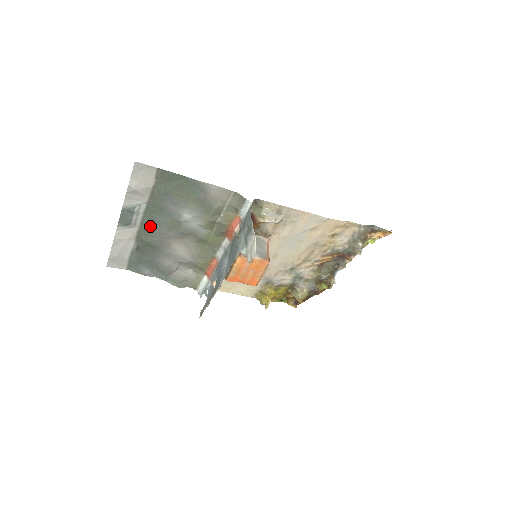
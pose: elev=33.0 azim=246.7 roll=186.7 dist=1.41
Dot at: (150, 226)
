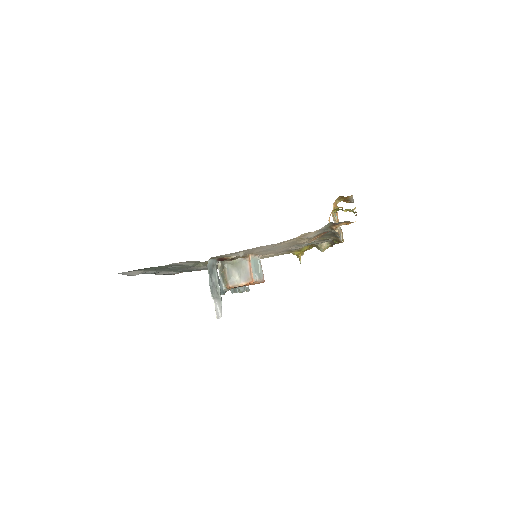
Dot at: occluded
